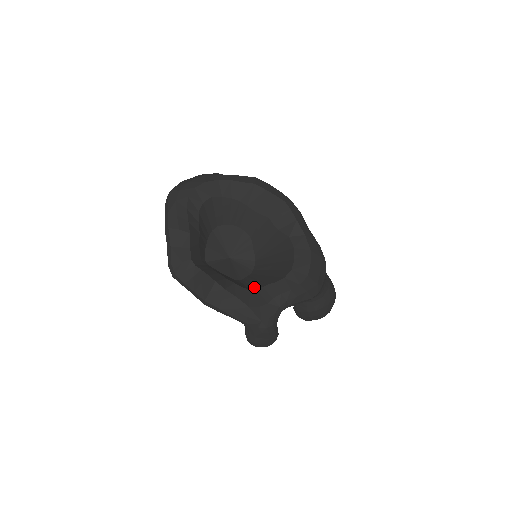
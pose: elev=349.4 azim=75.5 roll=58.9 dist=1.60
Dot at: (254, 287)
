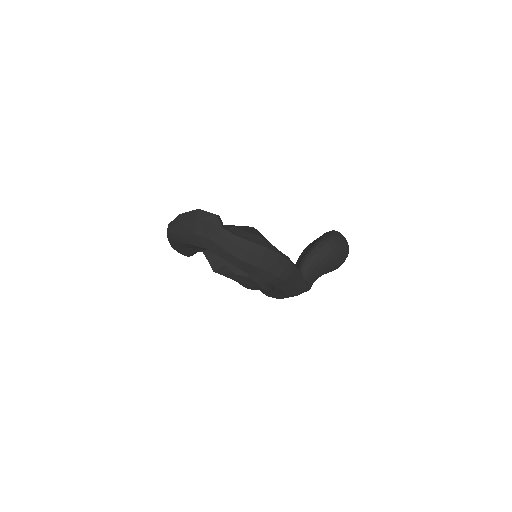
Dot at: occluded
